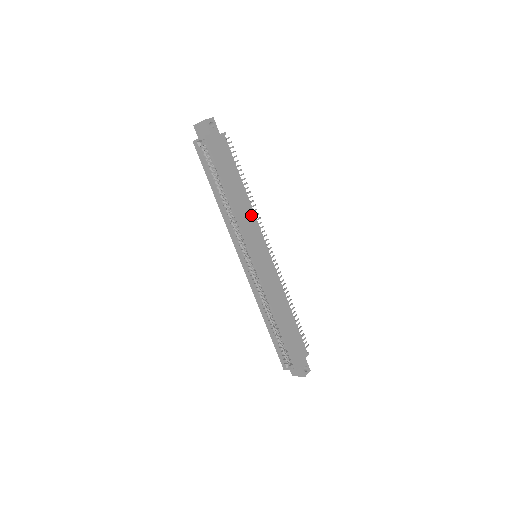
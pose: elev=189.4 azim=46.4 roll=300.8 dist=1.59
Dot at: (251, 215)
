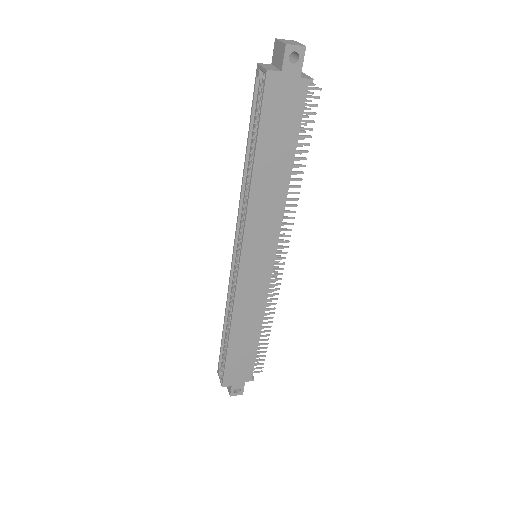
Dot at: (277, 210)
